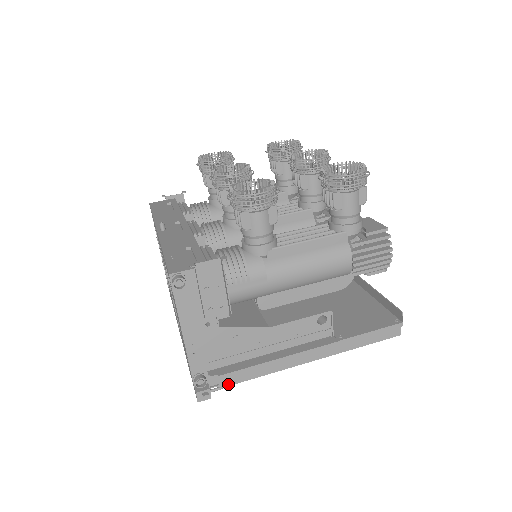
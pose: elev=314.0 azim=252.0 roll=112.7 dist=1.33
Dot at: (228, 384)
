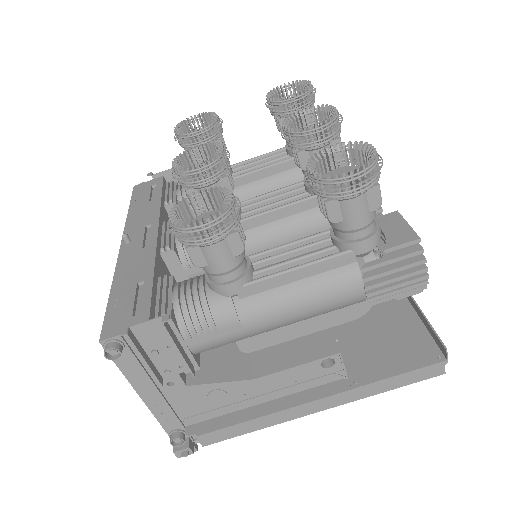
Dot at: (211, 442)
